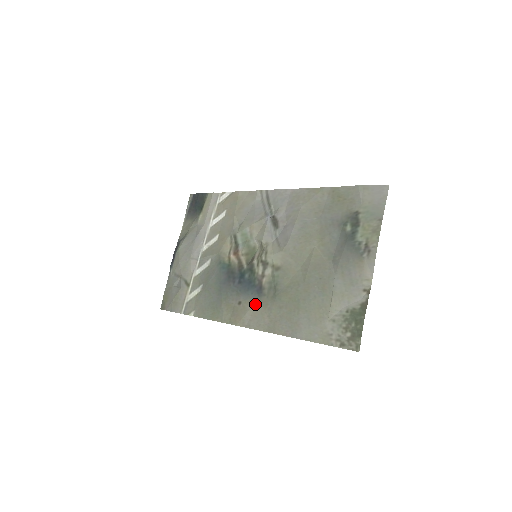
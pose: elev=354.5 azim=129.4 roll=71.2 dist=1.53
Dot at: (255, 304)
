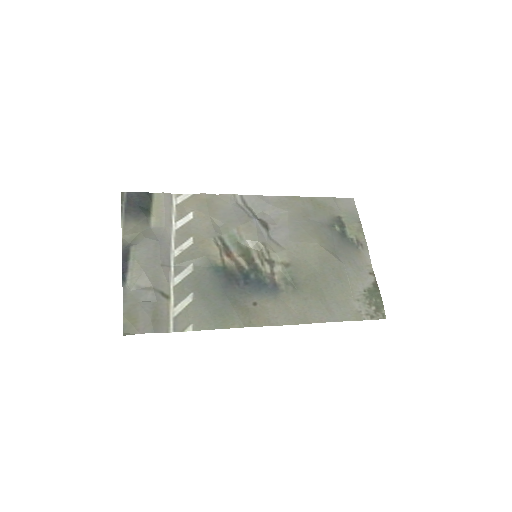
Dot at: (275, 301)
